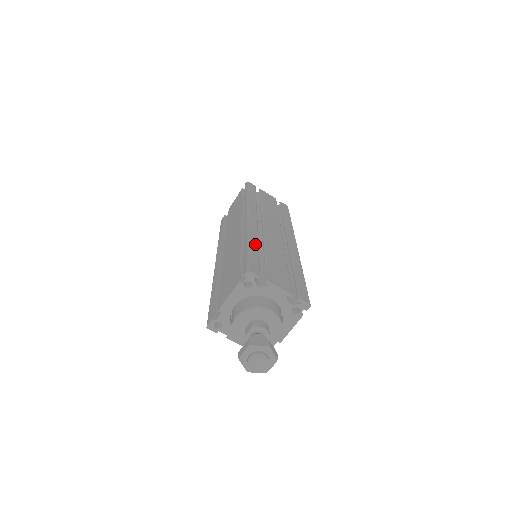
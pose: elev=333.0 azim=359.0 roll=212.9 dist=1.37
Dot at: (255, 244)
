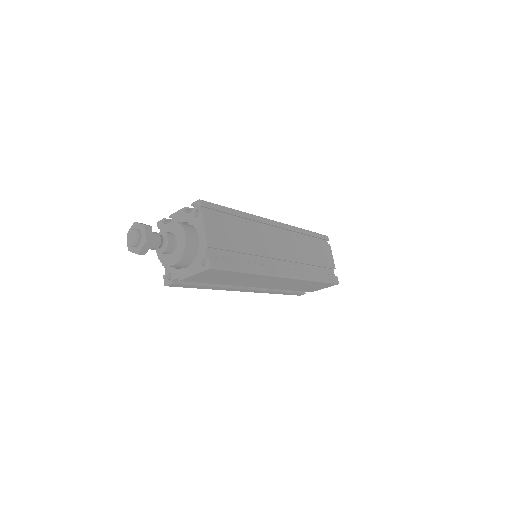
Dot at: occluded
